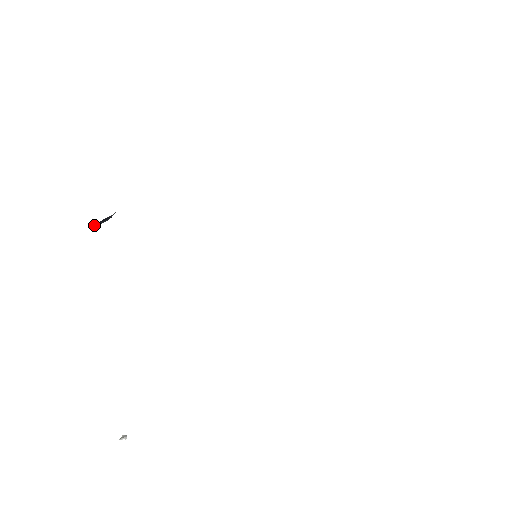
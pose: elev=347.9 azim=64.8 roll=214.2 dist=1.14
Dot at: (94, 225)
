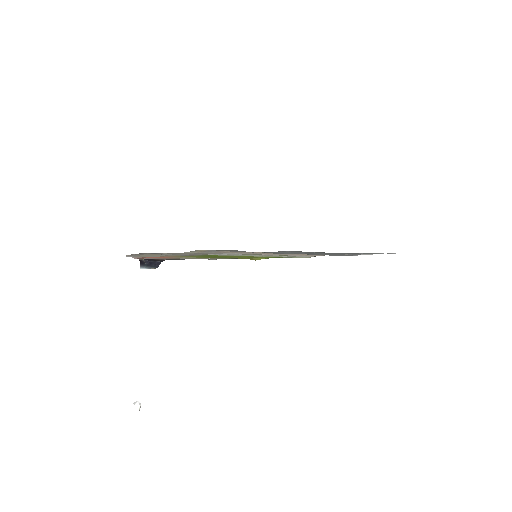
Dot at: (143, 264)
